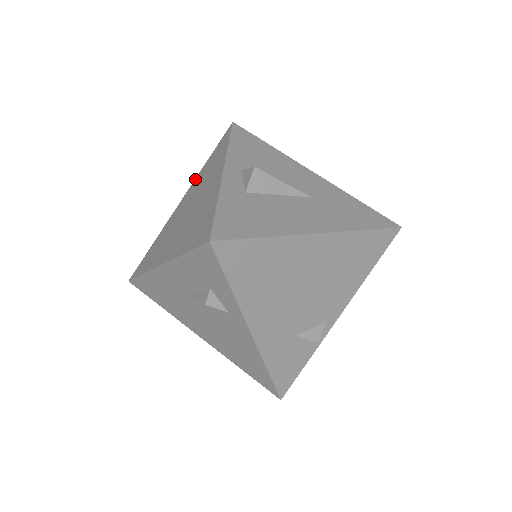
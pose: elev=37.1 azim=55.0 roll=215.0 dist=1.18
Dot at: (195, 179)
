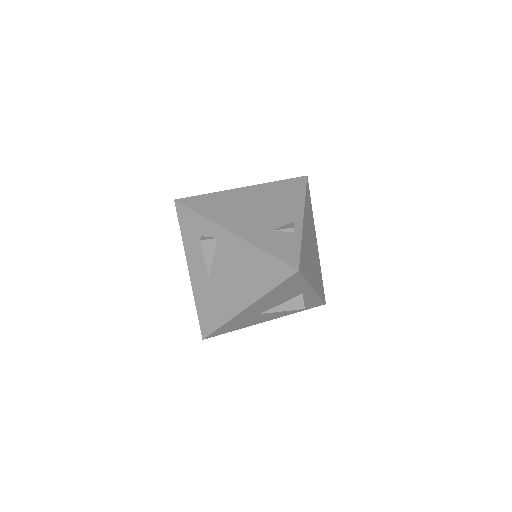
Dot at: occluded
